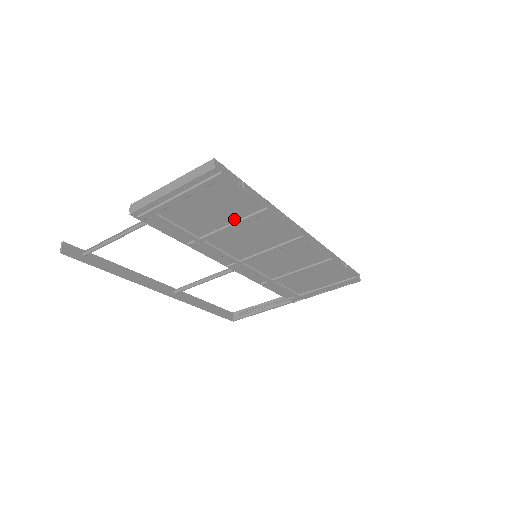
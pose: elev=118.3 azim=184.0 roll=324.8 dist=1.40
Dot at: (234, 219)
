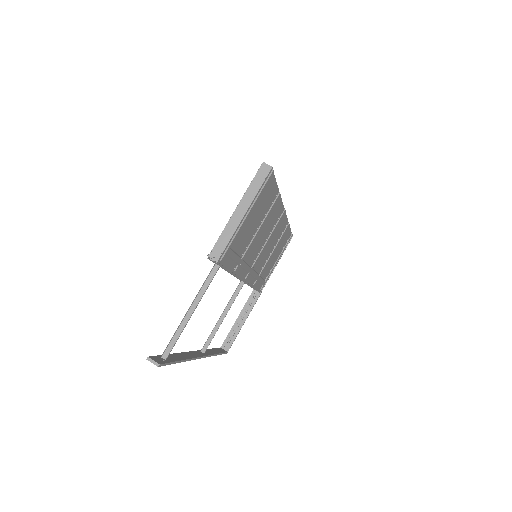
Dot at: (262, 219)
